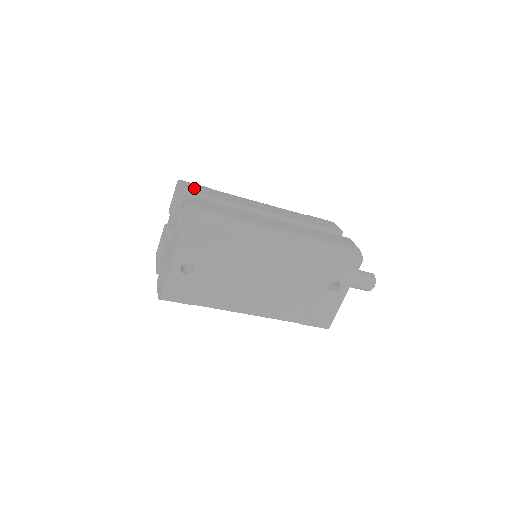
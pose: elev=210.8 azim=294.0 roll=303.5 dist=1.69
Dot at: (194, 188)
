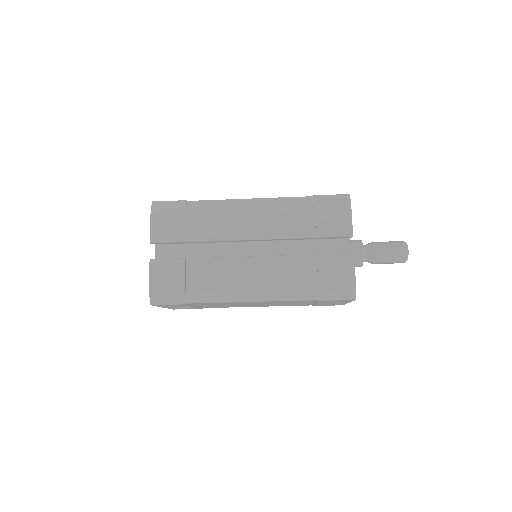
Dot at: (164, 230)
